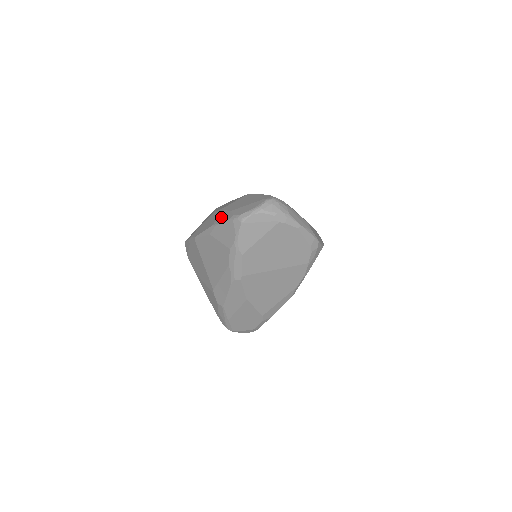
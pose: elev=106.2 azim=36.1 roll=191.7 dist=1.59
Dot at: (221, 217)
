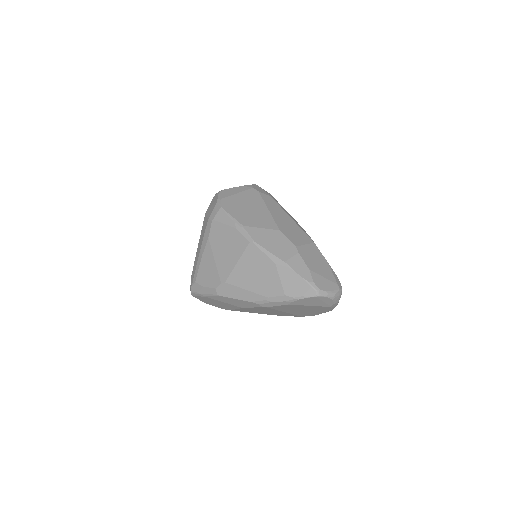
Dot at: (297, 264)
